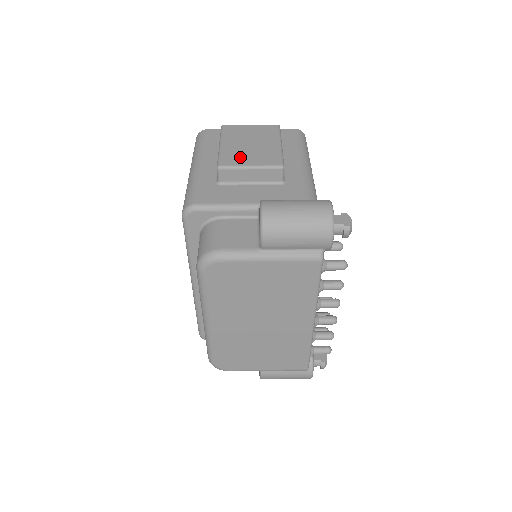
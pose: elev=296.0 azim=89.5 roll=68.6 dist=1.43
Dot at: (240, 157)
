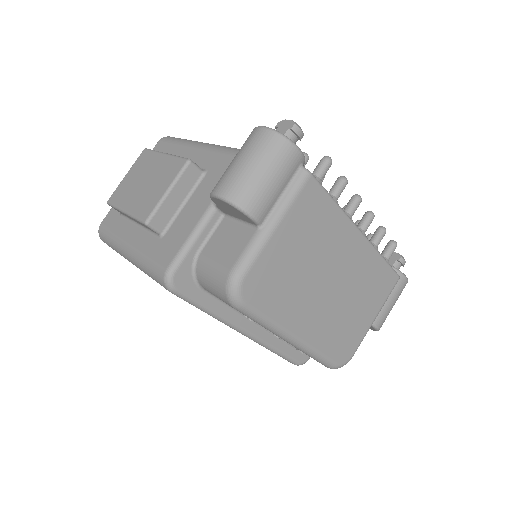
Dot at: (151, 197)
